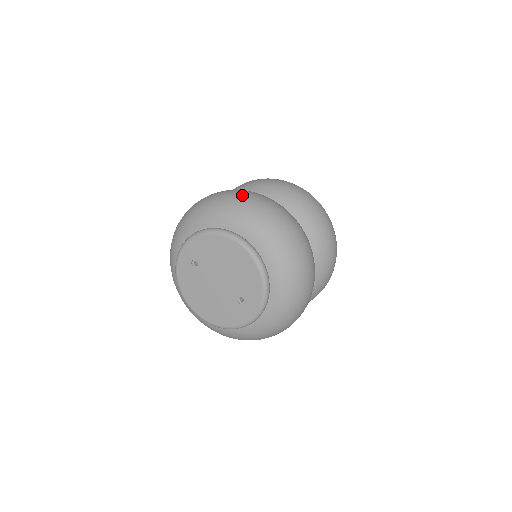
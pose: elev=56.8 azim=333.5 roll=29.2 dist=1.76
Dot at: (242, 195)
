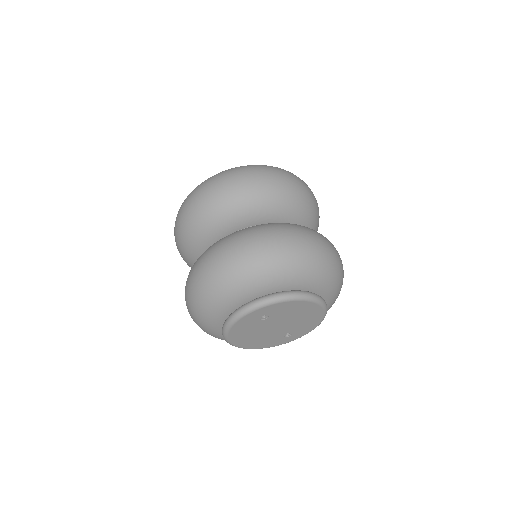
Dot at: (324, 251)
